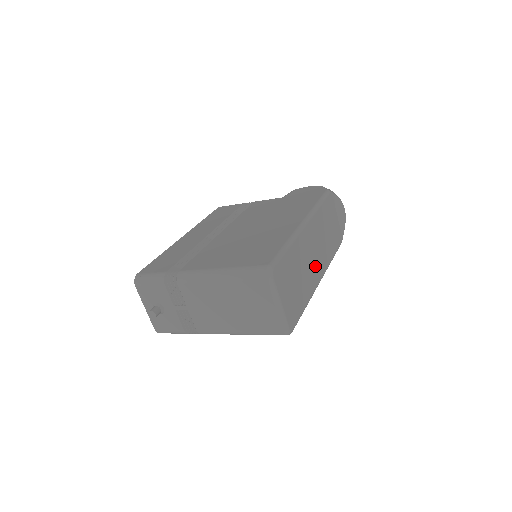
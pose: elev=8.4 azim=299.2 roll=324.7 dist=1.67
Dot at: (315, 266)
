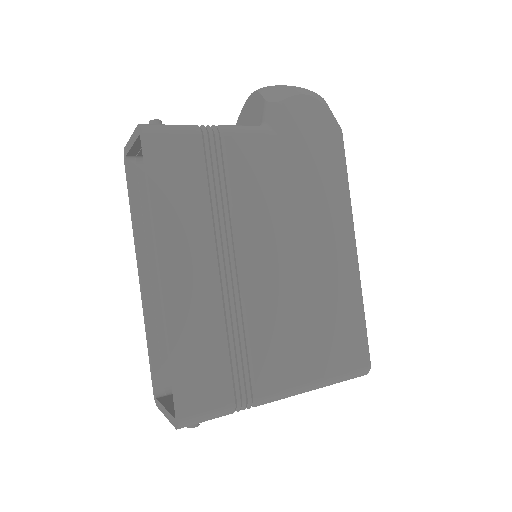
Dot at: occluded
